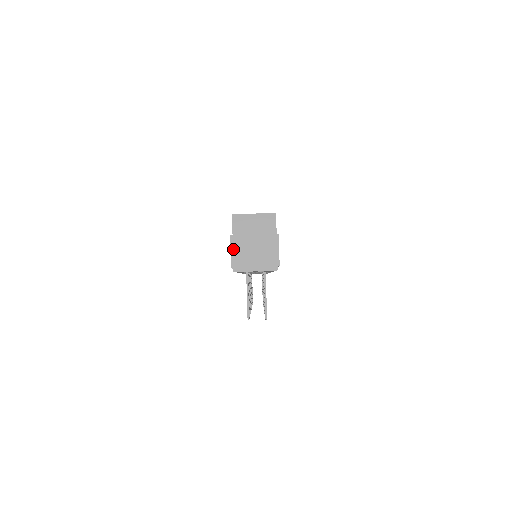
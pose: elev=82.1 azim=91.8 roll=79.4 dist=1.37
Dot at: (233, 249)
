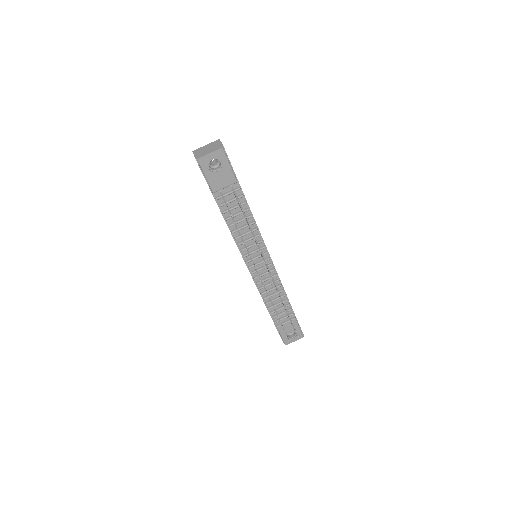
Dot at: (195, 154)
